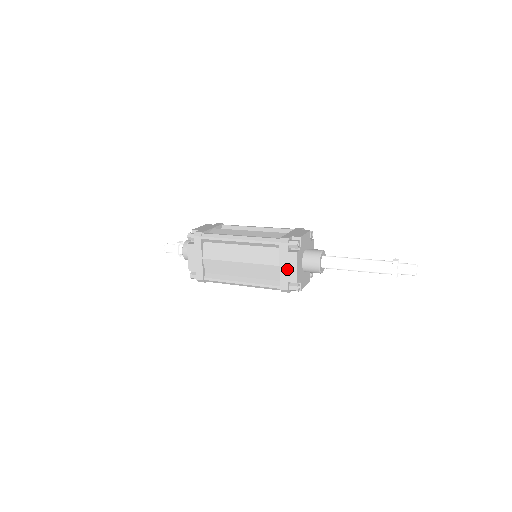
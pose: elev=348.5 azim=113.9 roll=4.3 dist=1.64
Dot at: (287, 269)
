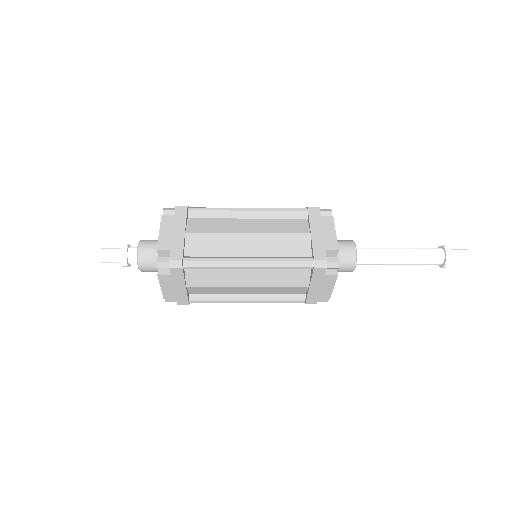
Dot at: (320, 289)
